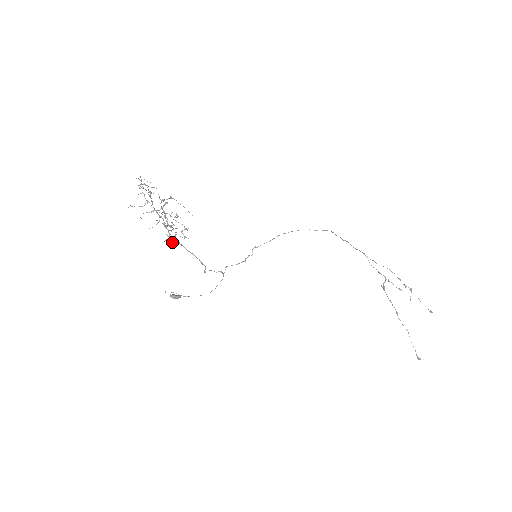
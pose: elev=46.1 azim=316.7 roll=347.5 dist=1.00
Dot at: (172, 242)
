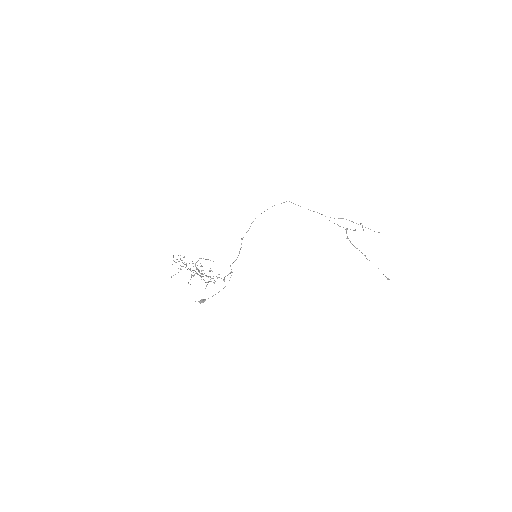
Dot at: occluded
